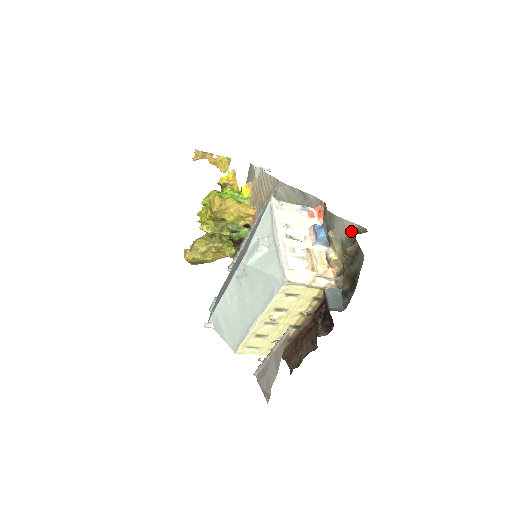
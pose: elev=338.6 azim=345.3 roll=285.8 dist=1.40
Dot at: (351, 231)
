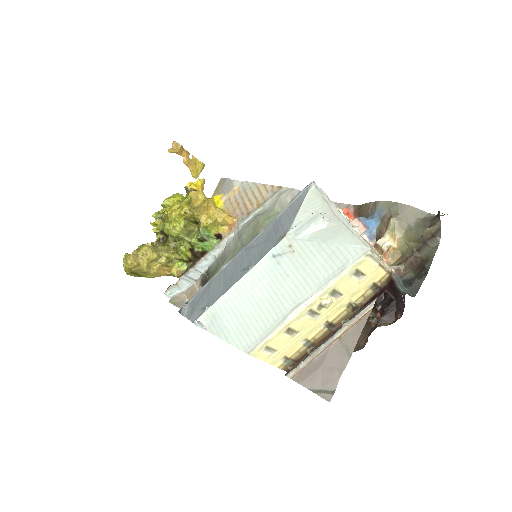
Dot at: (421, 217)
